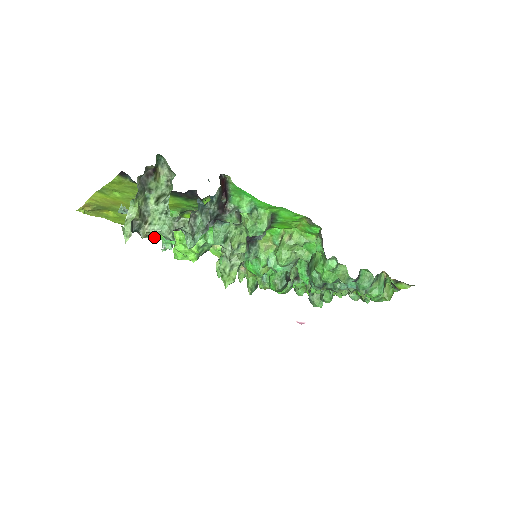
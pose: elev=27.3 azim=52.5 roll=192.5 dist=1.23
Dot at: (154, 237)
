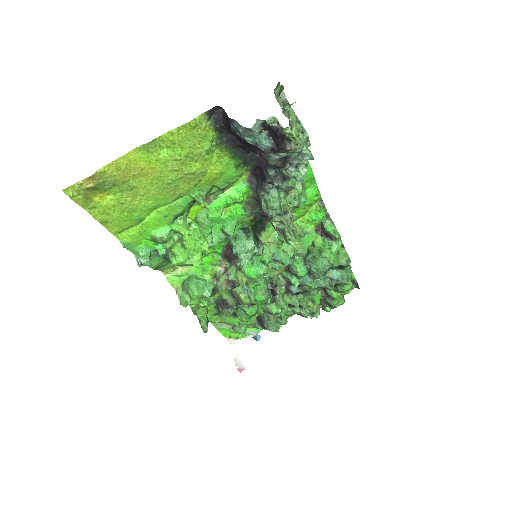
Dot at: (130, 248)
